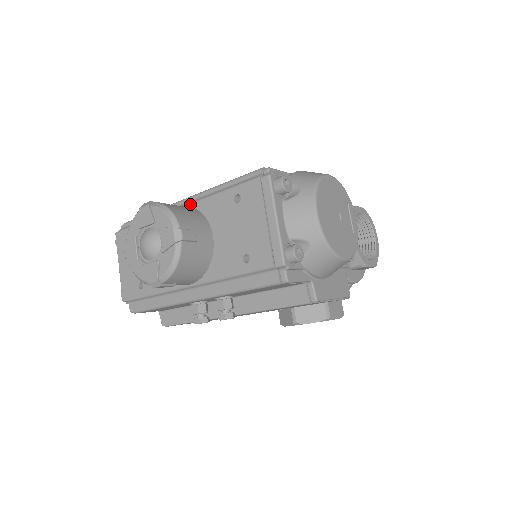
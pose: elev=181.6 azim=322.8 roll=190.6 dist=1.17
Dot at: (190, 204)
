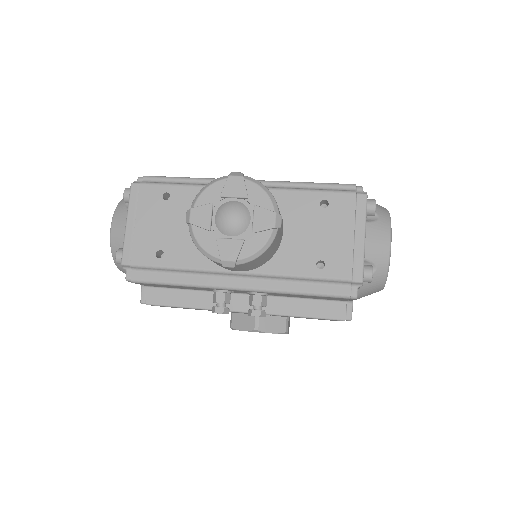
Dot at: occluded
